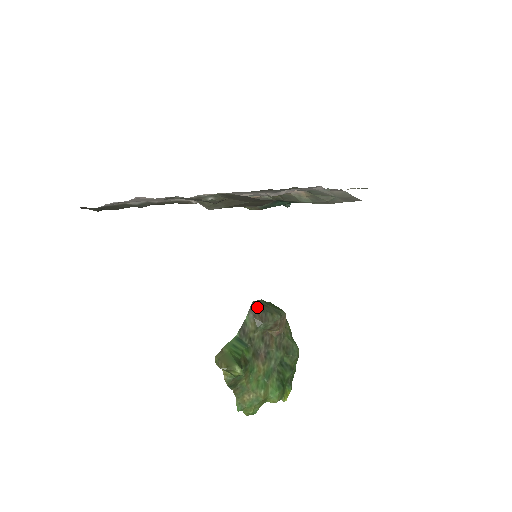
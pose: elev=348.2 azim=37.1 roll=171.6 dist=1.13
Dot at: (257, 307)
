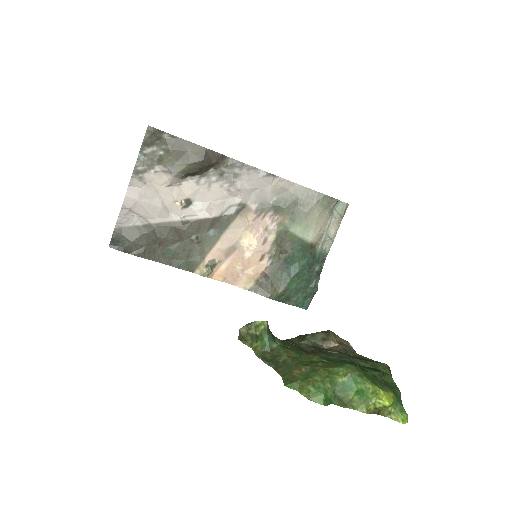
Dot at: occluded
